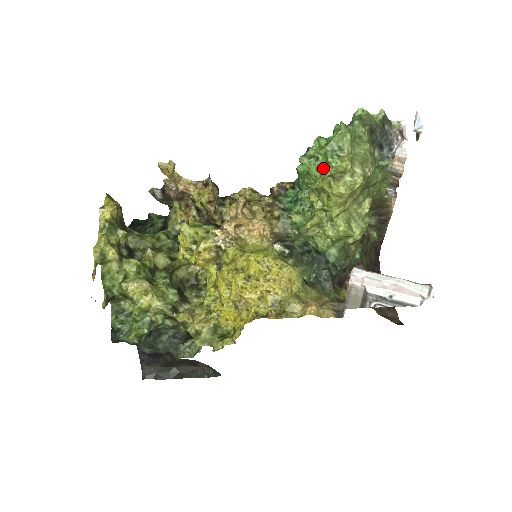
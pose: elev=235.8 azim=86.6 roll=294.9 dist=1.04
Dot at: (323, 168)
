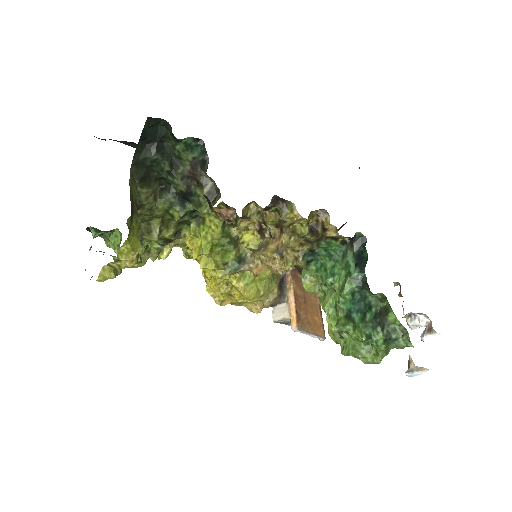
Dot at: (342, 336)
